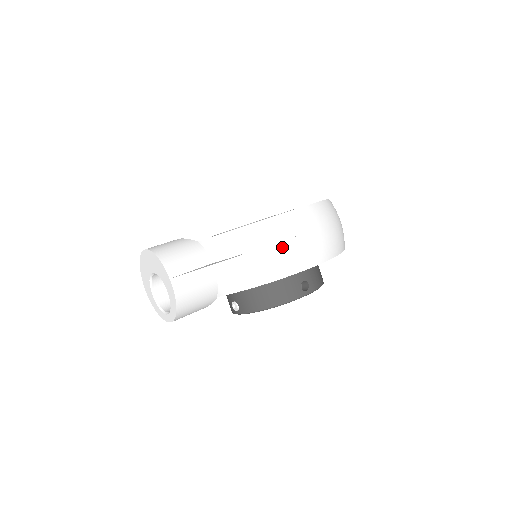
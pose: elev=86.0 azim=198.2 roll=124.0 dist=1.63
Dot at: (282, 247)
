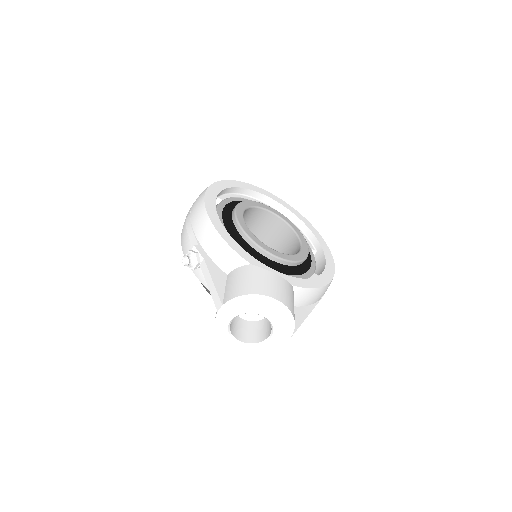
Dot at: occluded
